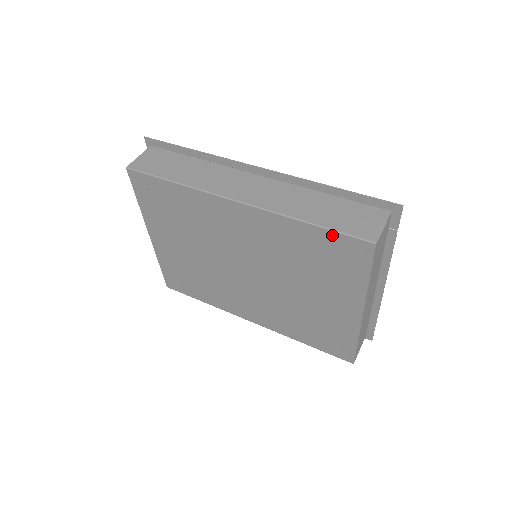
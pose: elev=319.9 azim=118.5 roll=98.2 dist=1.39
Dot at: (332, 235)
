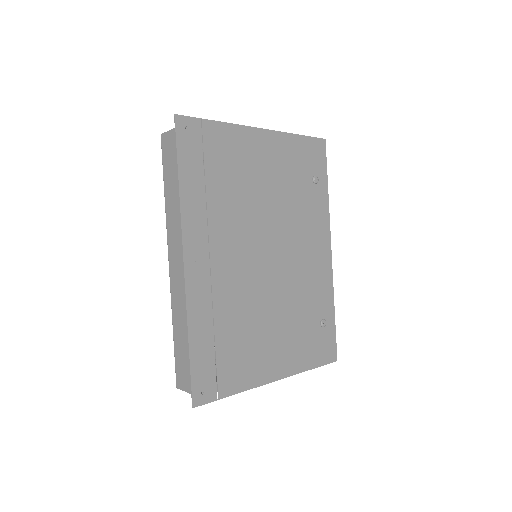
Dot at: occluded
